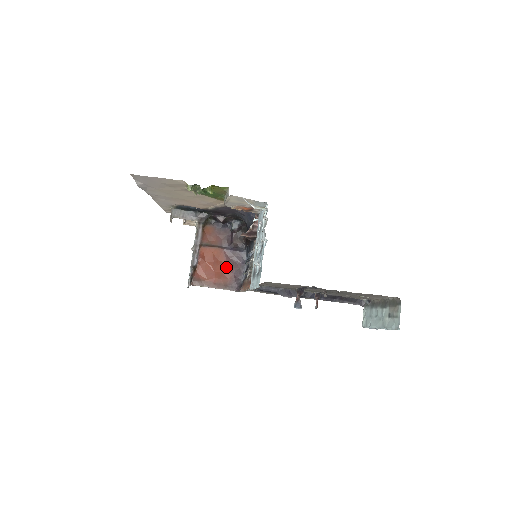
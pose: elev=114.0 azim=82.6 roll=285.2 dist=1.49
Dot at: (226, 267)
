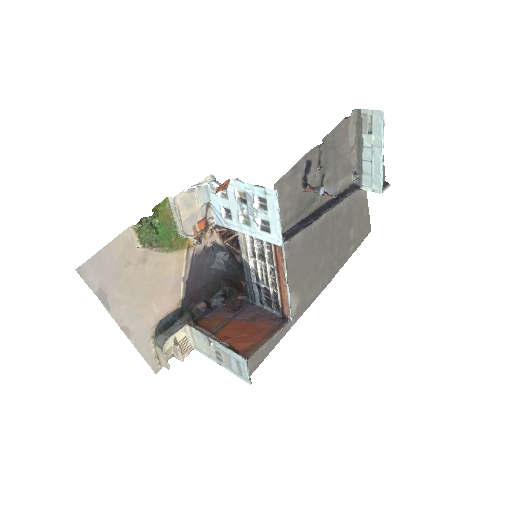
Dot at: (254, 324)
